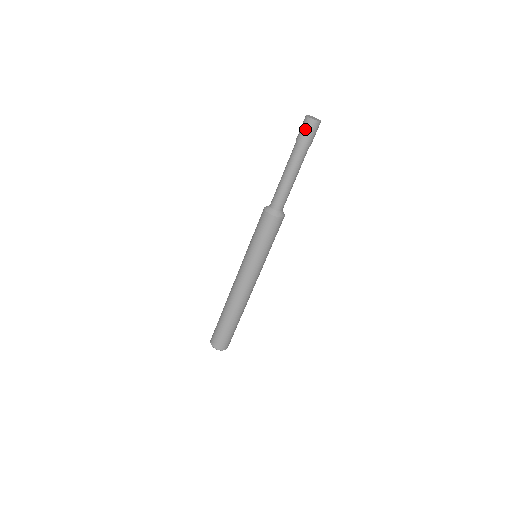
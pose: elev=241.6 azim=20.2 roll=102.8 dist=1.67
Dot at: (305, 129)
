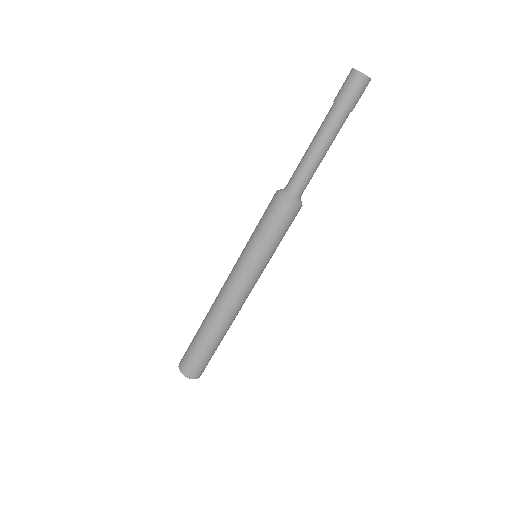
Dot at: (349, 86)
